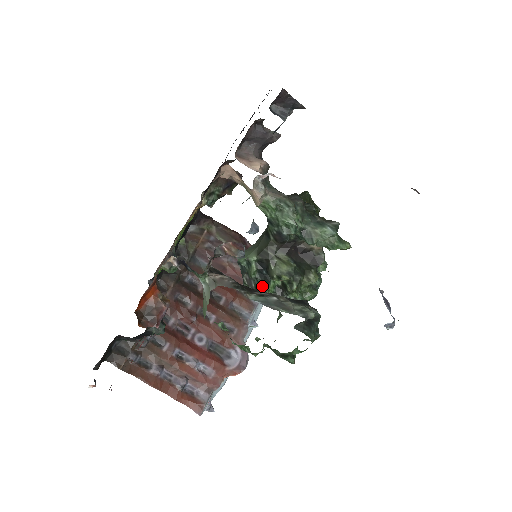
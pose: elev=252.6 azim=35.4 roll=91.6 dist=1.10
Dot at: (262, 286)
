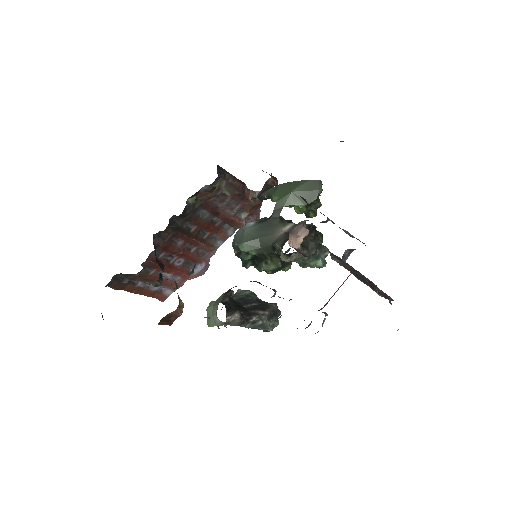
Dot at: (248, 262)
